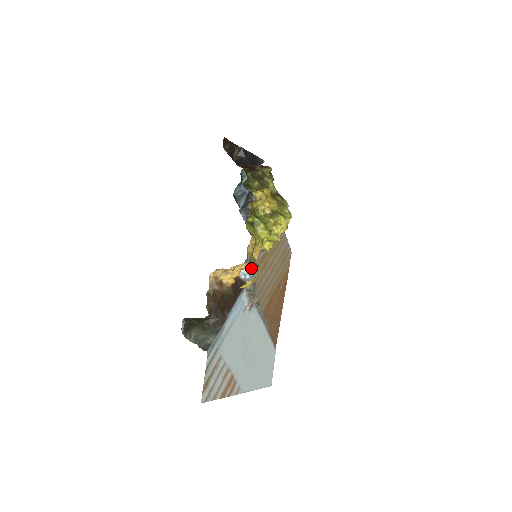
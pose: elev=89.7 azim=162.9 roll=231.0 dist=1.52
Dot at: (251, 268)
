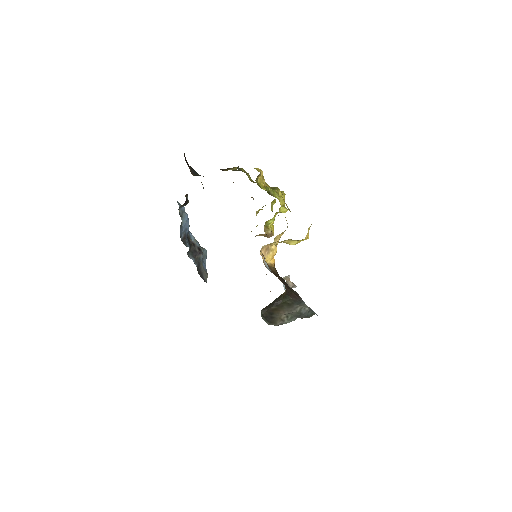
Dot at: occluded
